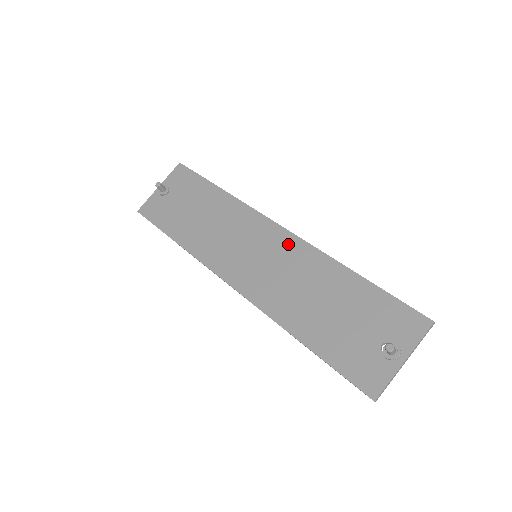
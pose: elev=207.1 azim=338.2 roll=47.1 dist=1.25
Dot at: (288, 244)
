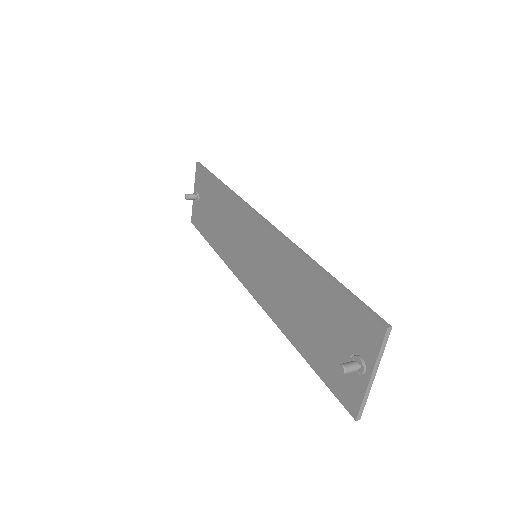
Dot at: (269, 240)
